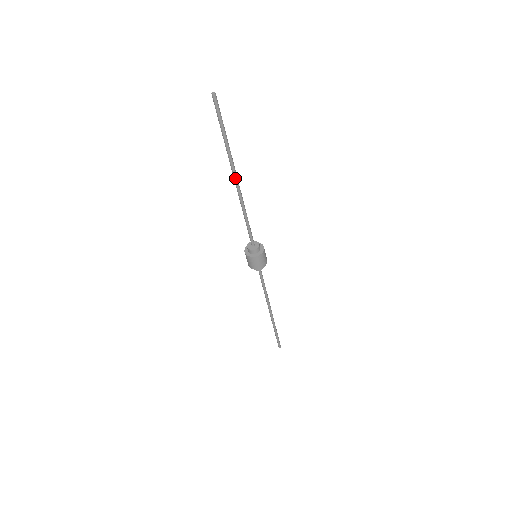
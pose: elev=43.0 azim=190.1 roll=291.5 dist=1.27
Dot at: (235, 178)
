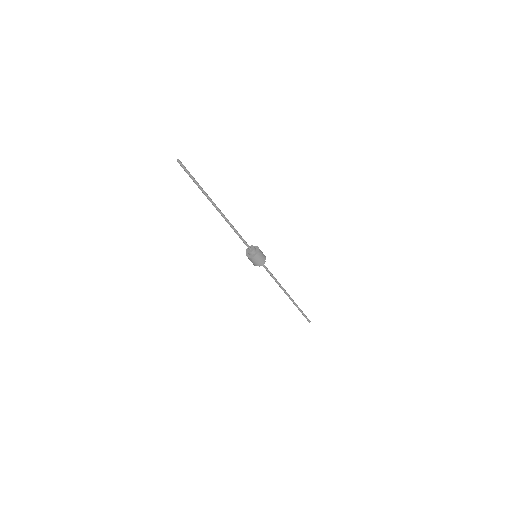
Dot at: (215, 207)
